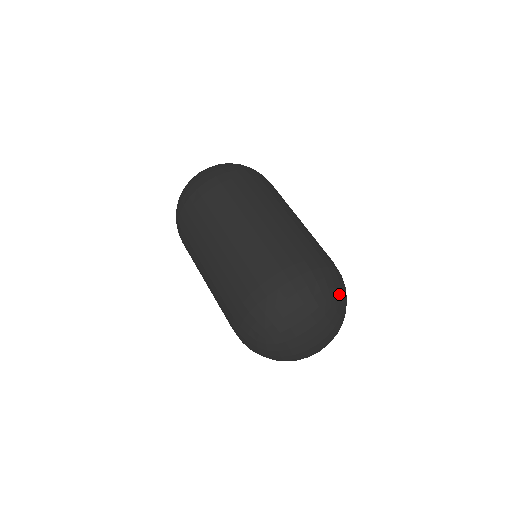
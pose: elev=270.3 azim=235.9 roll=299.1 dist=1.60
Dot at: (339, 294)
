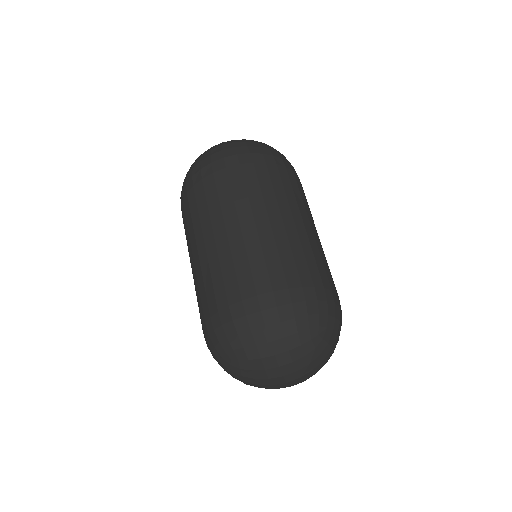
Dot at: (330, 335)
